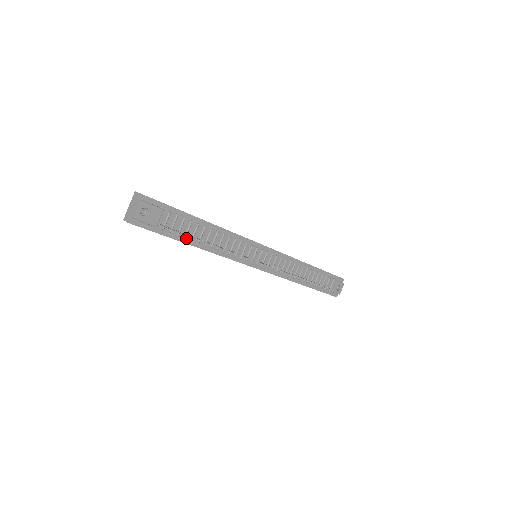
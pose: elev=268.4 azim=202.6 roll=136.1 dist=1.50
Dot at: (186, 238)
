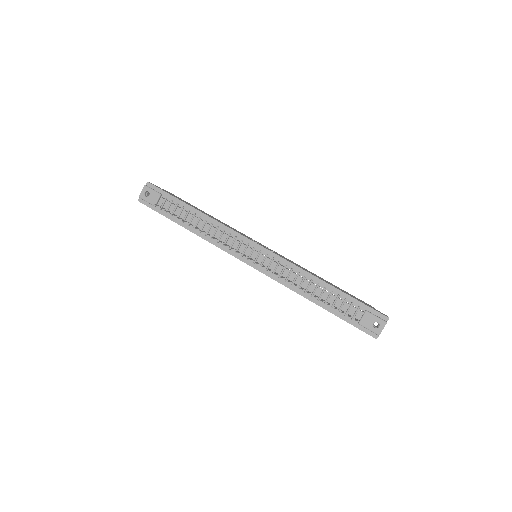
Dot at: (179, 220)
